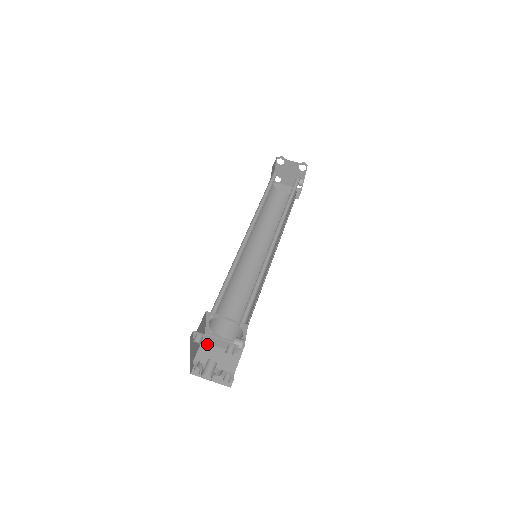
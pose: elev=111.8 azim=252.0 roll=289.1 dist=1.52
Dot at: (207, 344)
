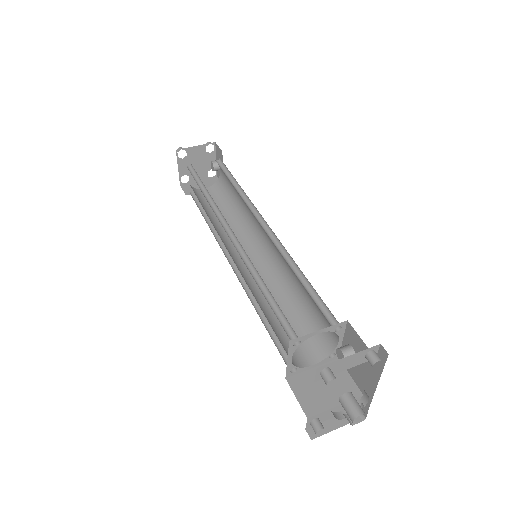
Dot at: (300, 388)
